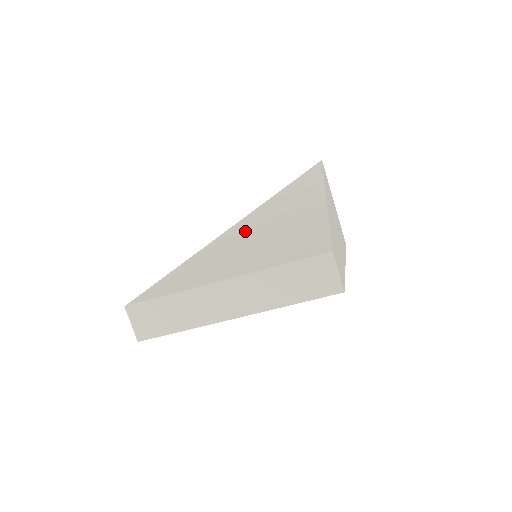
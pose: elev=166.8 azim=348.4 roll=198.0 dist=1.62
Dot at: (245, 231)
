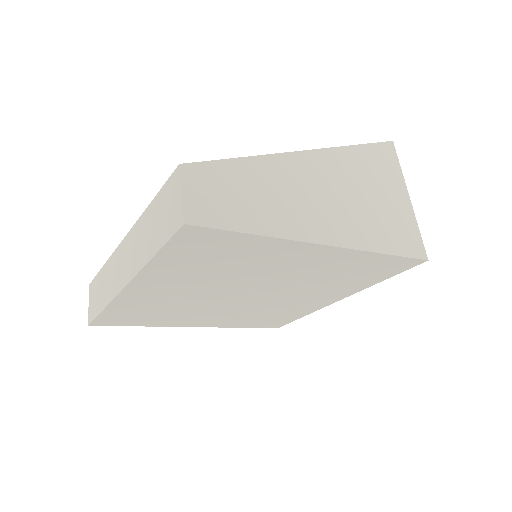
Dot at: occluded
